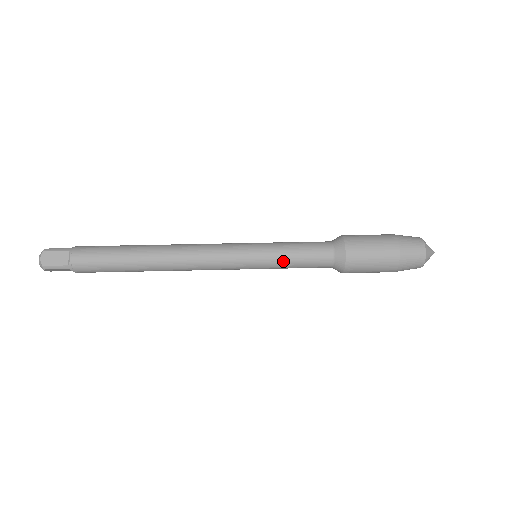
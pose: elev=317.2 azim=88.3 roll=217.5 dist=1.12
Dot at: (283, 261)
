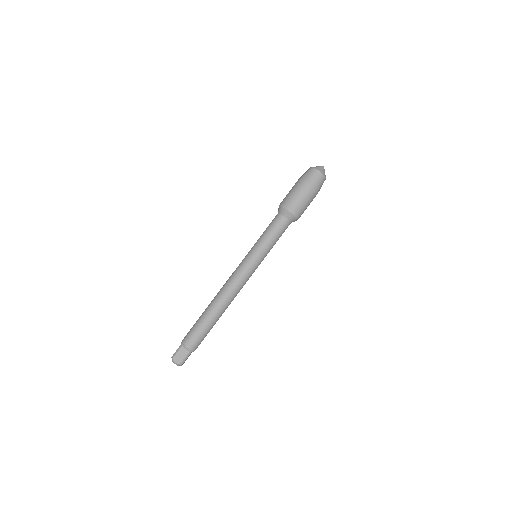
Dot at: (269, 245)
